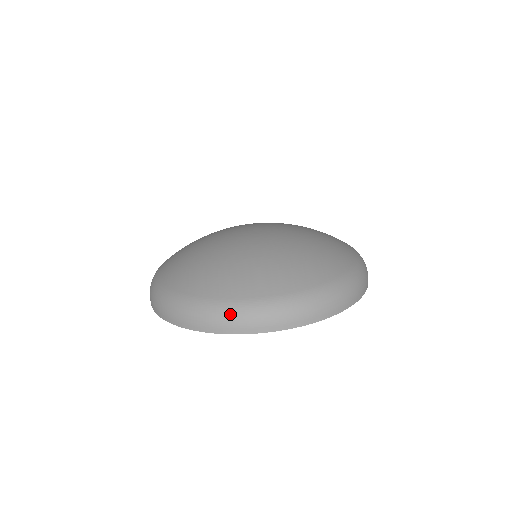
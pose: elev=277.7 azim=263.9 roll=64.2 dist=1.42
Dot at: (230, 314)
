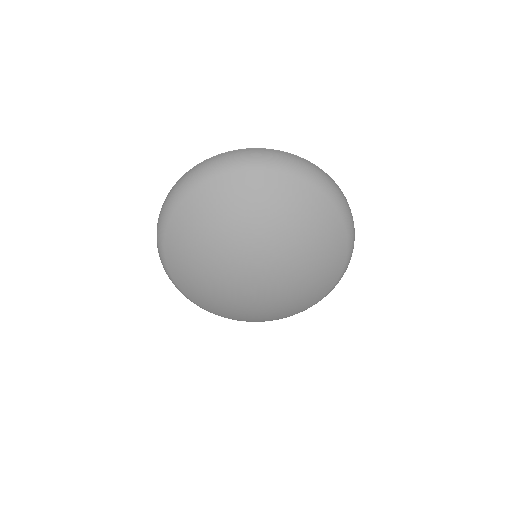
Dot at: occluded
